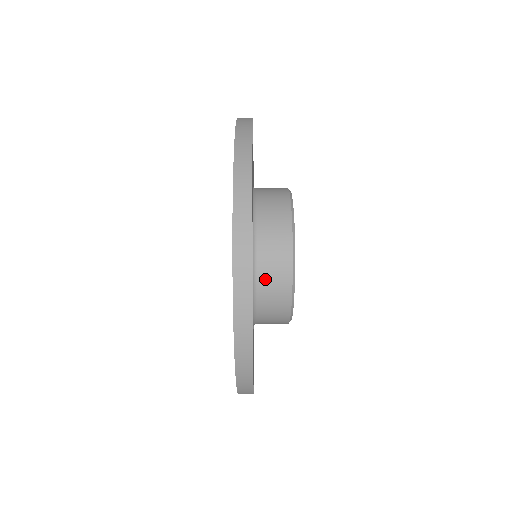
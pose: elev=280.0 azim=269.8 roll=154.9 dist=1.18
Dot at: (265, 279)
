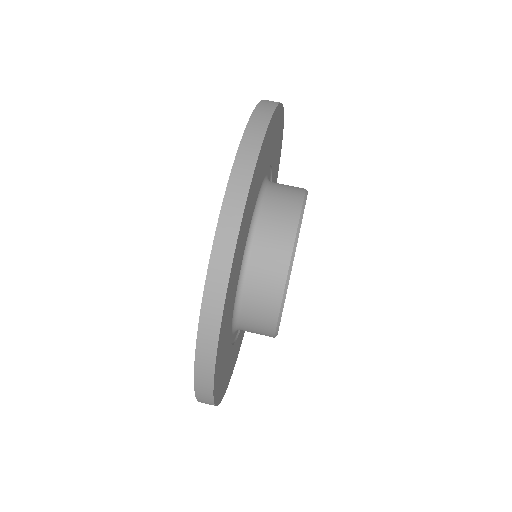
Dot at: (248, 313)
